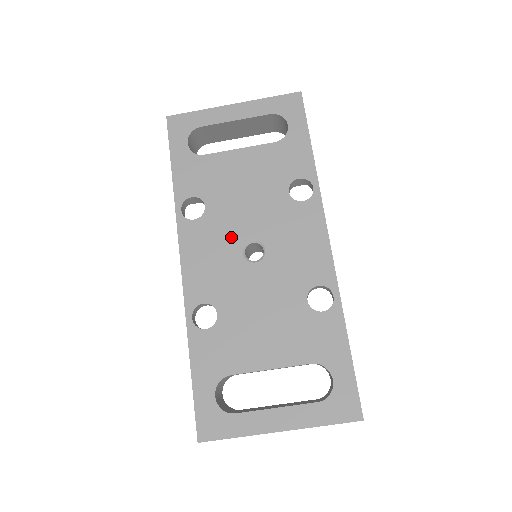
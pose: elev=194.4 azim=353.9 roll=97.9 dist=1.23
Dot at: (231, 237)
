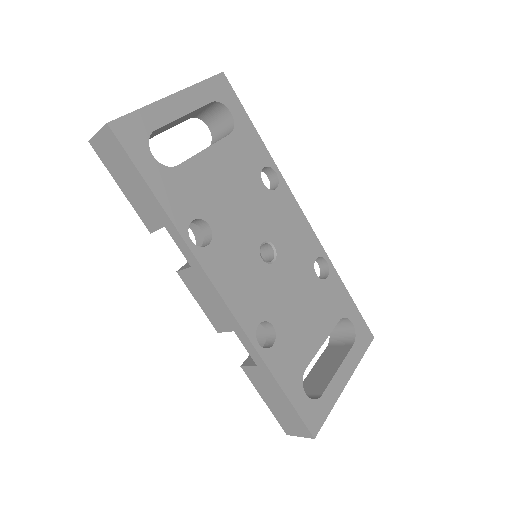
Dot at: (246, 248)
